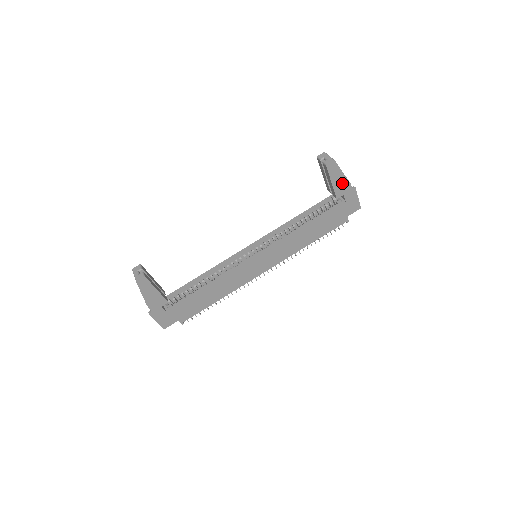
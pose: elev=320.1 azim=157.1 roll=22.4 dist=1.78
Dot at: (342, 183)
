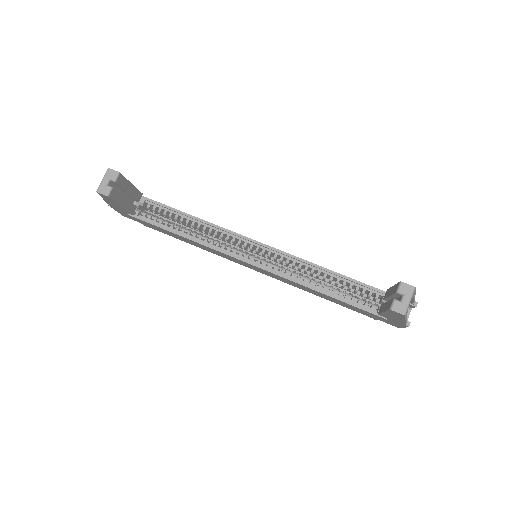
Dot at: (396, 318)
